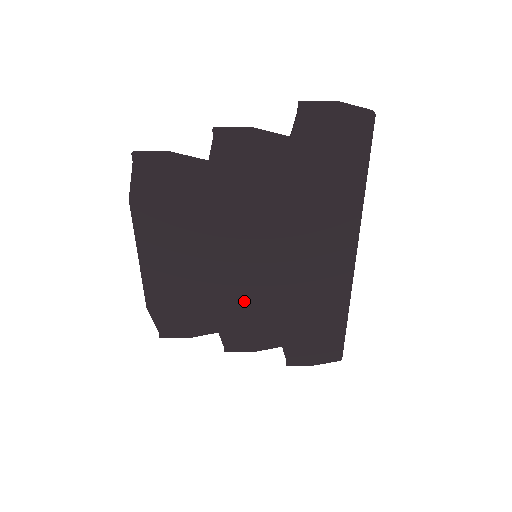
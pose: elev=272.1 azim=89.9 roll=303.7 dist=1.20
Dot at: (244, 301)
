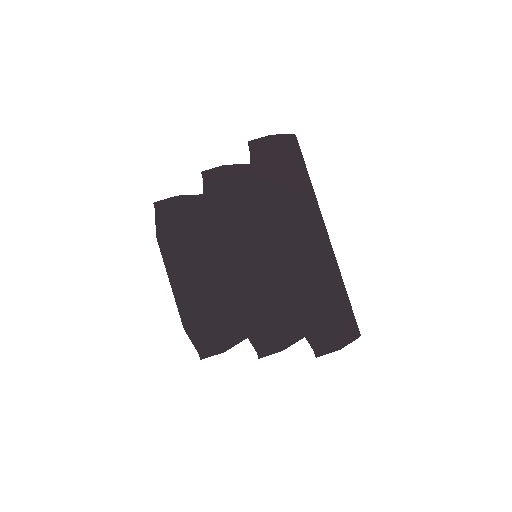
Dot at: (259, 299)
